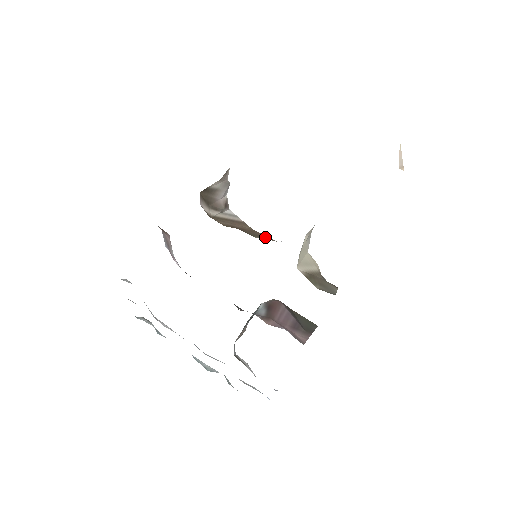
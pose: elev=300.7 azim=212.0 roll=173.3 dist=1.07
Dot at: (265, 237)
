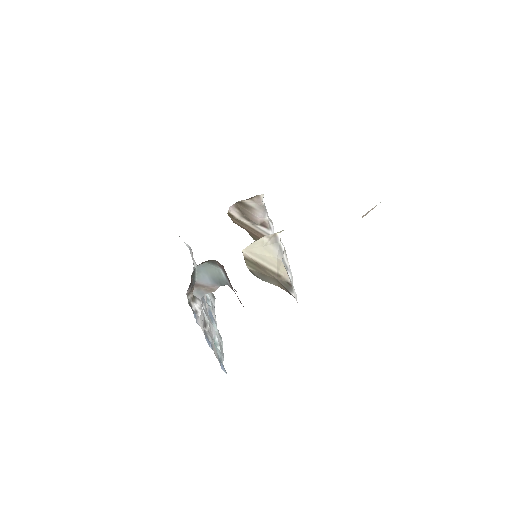
Dot at: occluded
